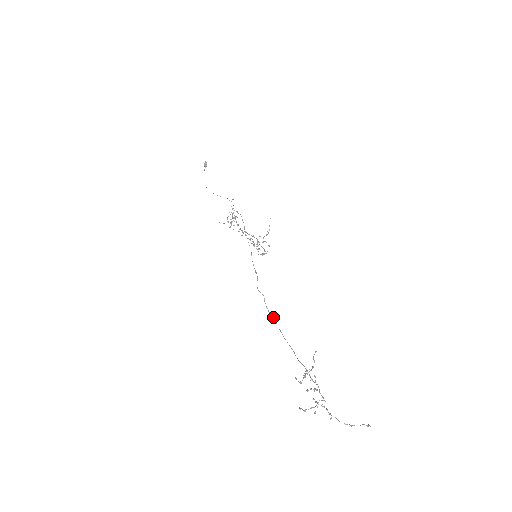
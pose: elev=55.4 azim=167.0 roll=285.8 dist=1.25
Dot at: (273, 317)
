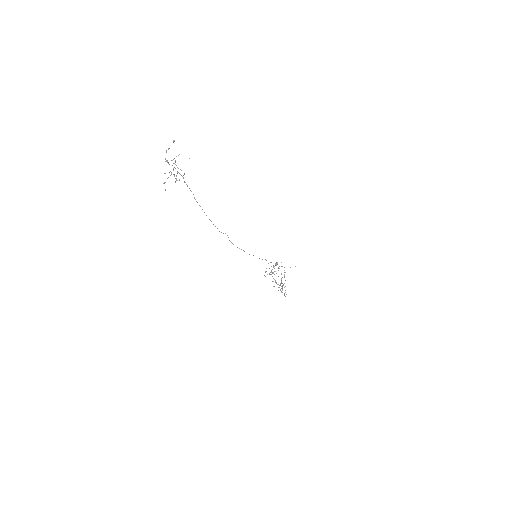
Dot at: occluded
